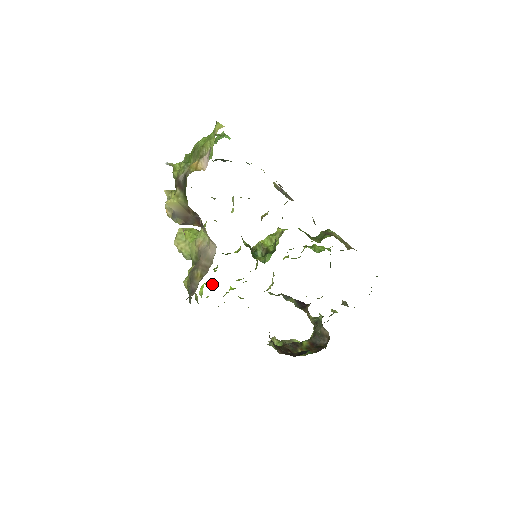
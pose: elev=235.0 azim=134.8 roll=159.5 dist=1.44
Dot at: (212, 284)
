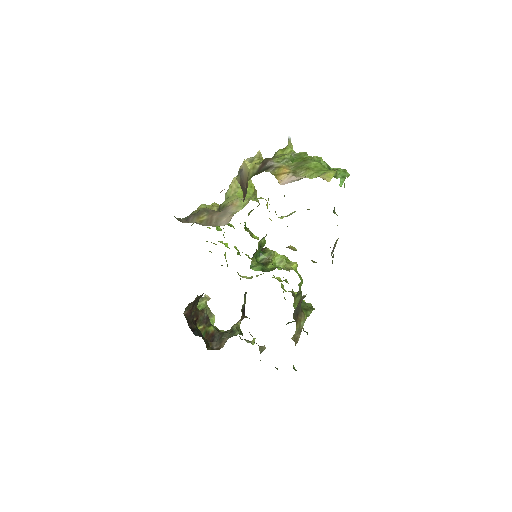
Dot at: occluded
